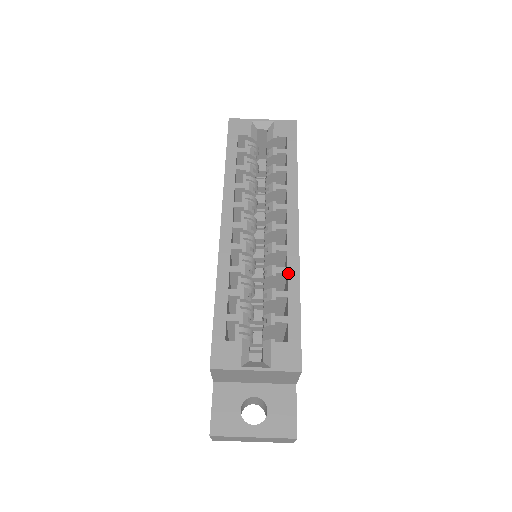
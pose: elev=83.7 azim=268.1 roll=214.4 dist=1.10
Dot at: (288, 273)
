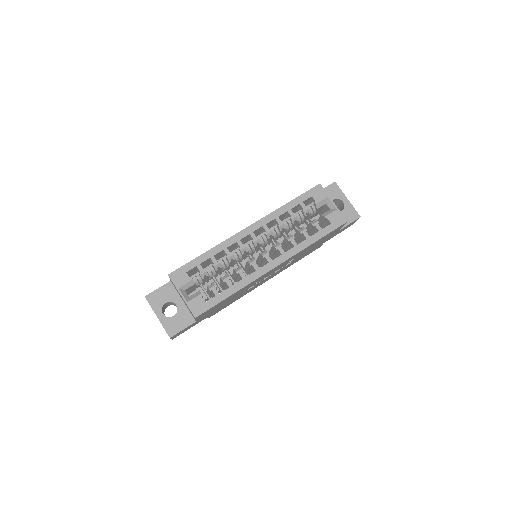
Dot at: (243, 279)
